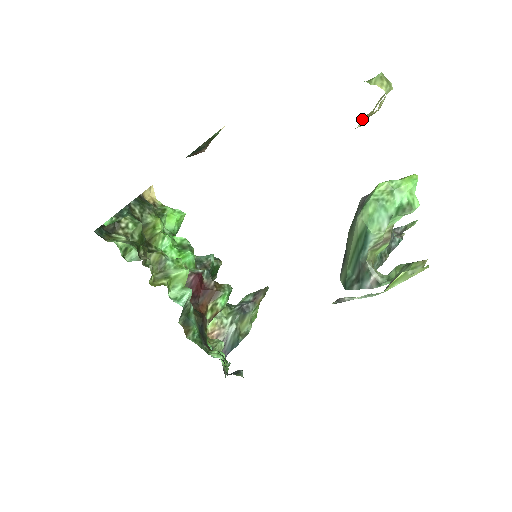
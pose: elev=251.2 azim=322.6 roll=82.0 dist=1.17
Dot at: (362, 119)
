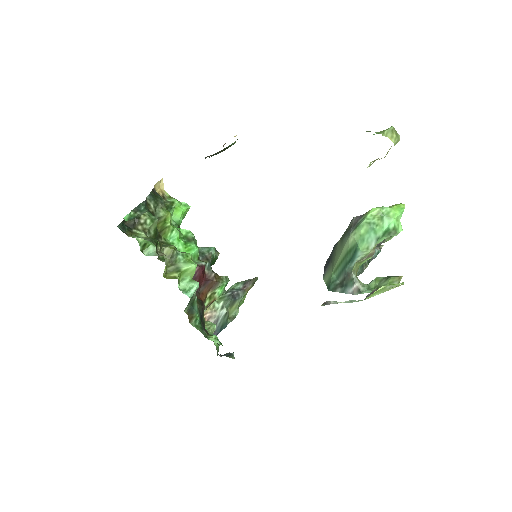
Dot at: (371, 162)
